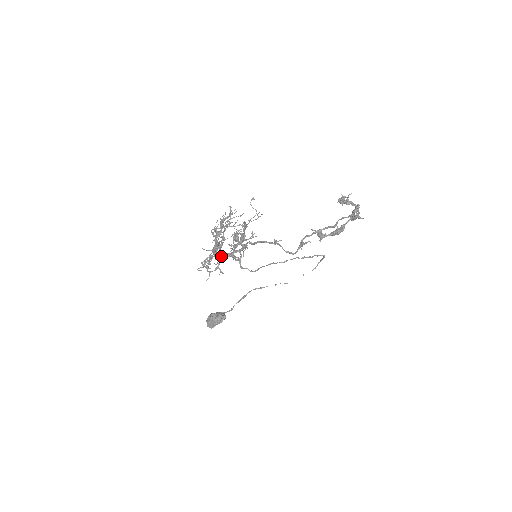
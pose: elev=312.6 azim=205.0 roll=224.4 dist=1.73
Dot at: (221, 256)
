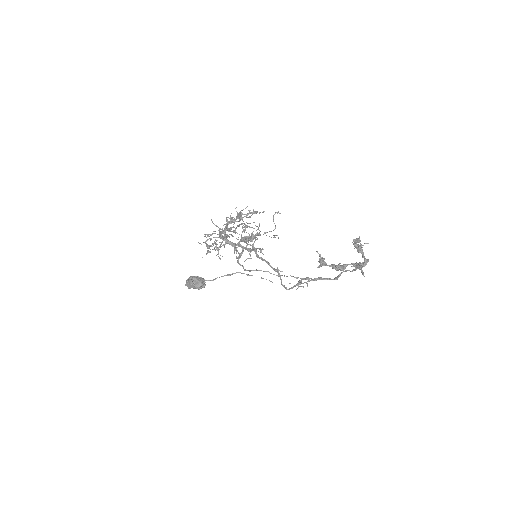
Dot at: (225, 242)
